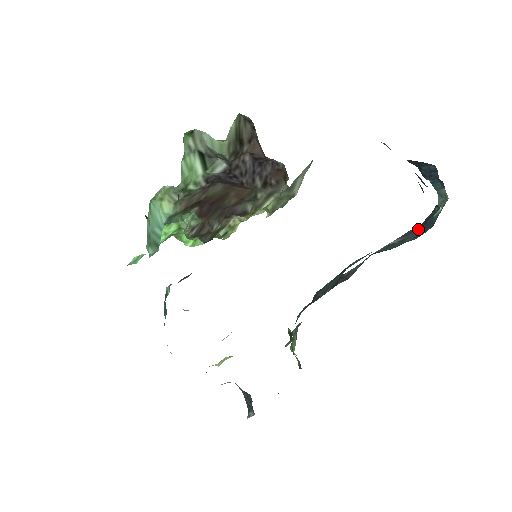
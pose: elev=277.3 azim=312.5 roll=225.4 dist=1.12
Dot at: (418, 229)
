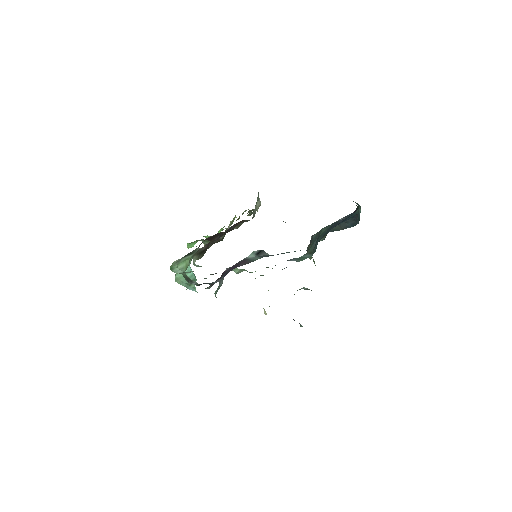
Dot at: (353, 217)
